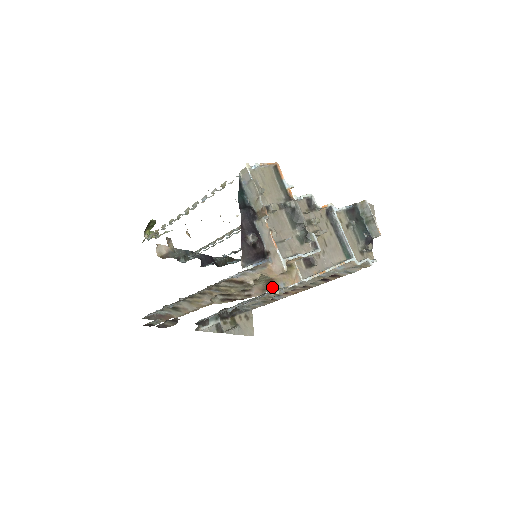
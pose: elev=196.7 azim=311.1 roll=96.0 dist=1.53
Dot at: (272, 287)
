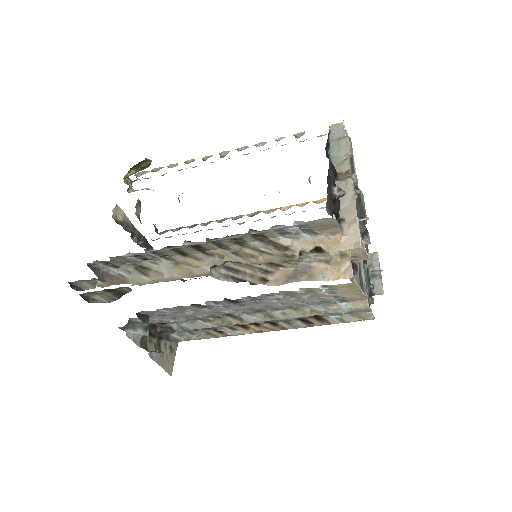
Dot at: (305, 277)
